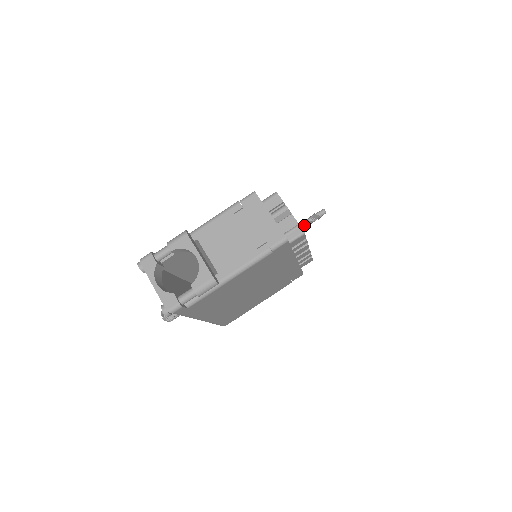
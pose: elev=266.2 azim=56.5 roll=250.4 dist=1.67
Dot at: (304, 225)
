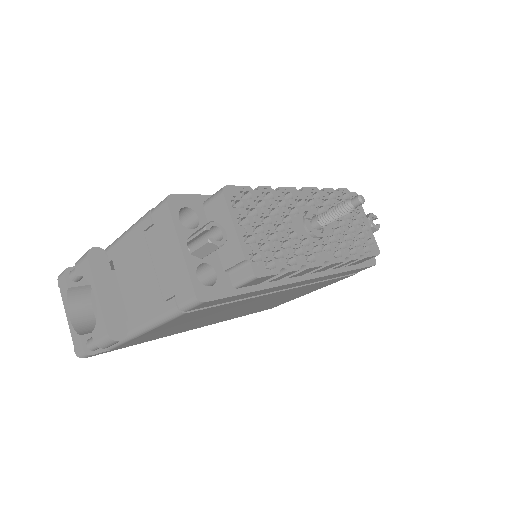
Dot at: (322, 221)
